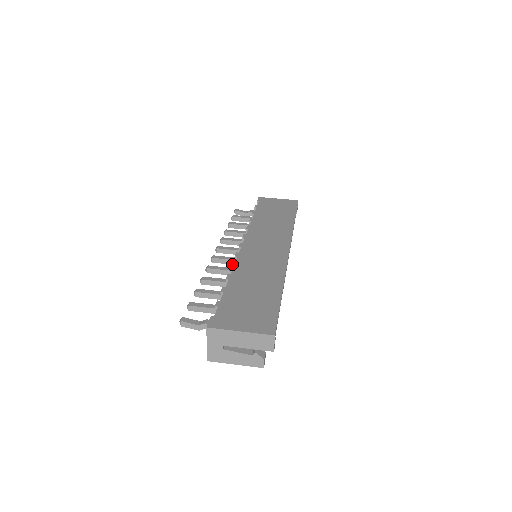
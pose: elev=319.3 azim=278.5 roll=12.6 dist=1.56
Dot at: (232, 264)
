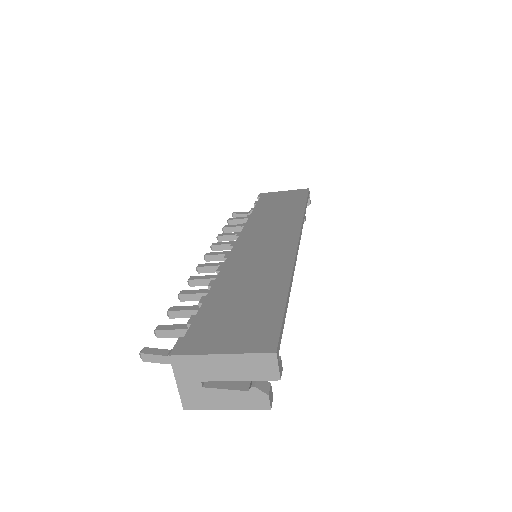
Dot at: (219, 267)
